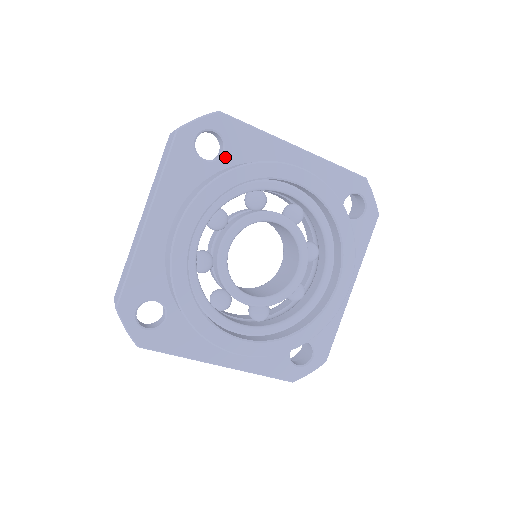
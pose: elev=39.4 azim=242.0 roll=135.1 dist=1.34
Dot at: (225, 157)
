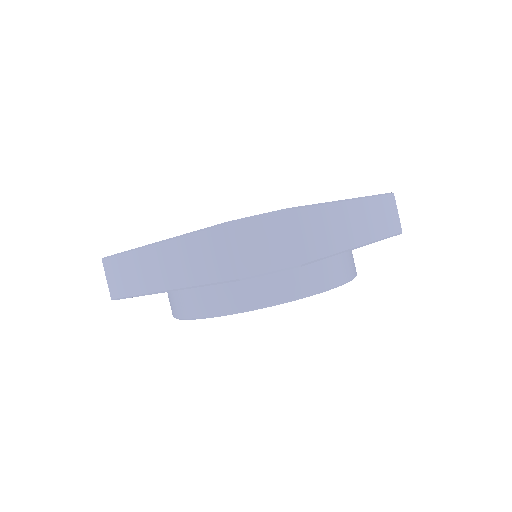
Dot at: occluded
